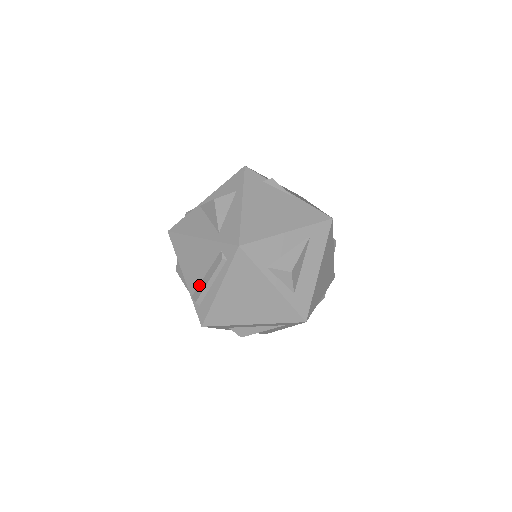
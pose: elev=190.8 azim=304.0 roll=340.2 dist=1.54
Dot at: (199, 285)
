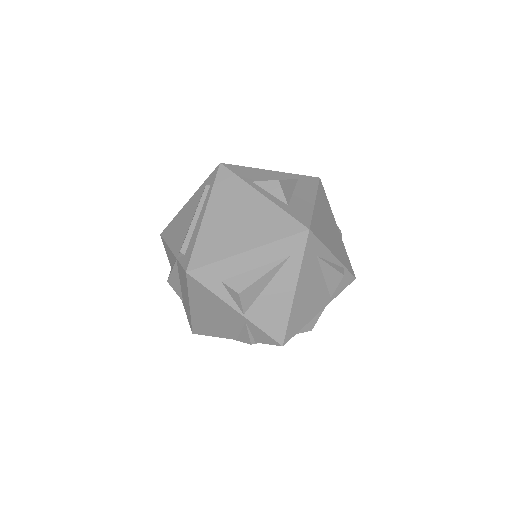
Dot at: occluded
